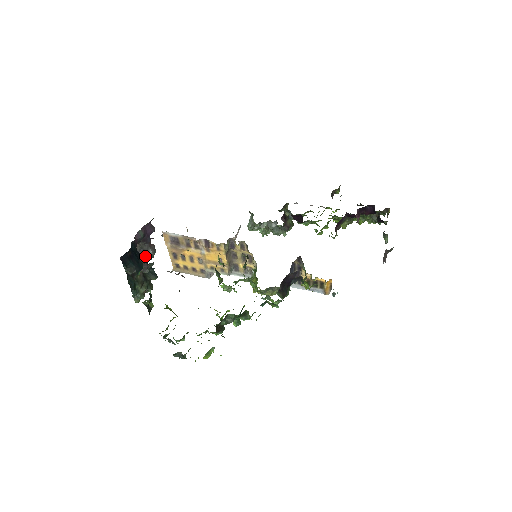
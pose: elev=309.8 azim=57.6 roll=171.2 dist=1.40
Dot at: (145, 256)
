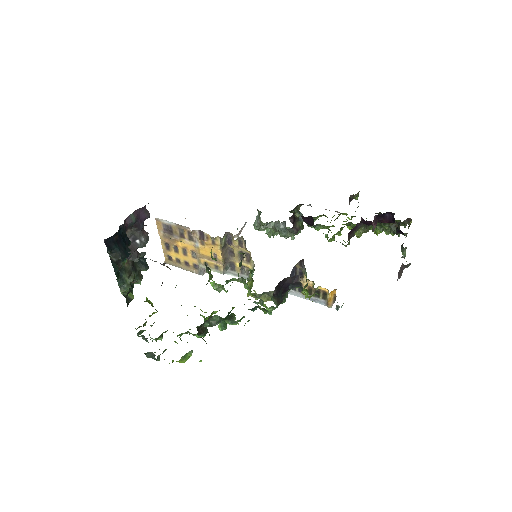
Dot at: (136, 243)
